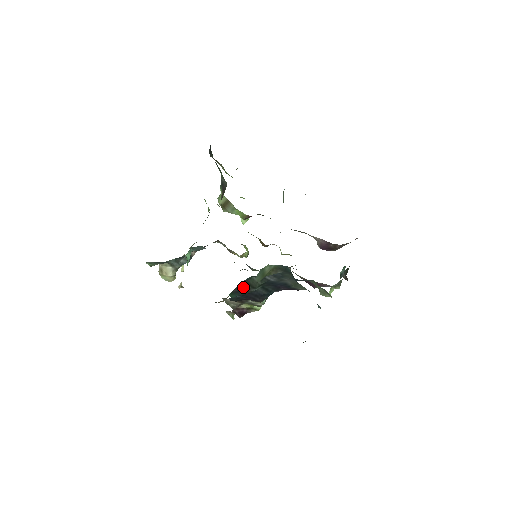
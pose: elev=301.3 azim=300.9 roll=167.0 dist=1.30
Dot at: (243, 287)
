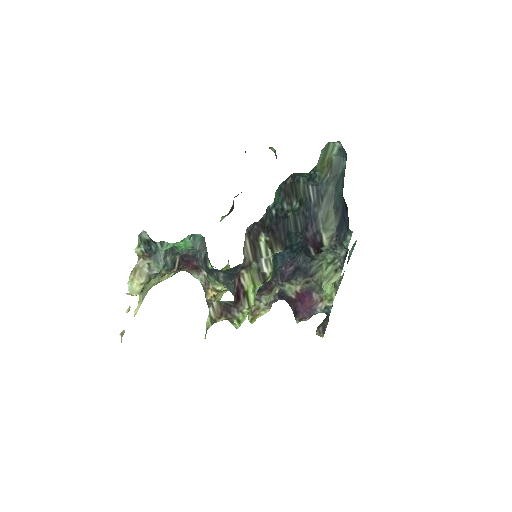
Dot at: (290, 188)
